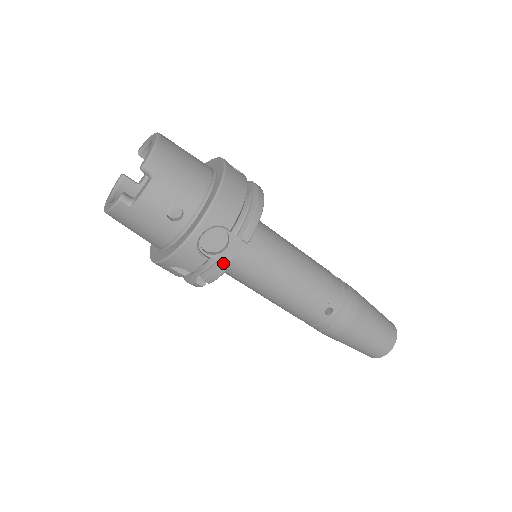
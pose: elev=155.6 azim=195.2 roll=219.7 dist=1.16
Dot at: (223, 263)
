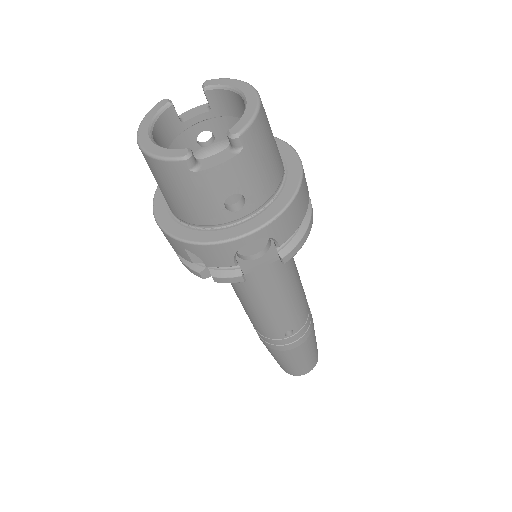
Dot at: (245, 270)
